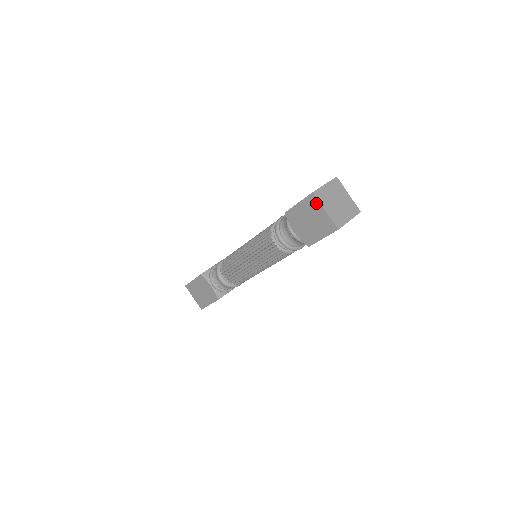
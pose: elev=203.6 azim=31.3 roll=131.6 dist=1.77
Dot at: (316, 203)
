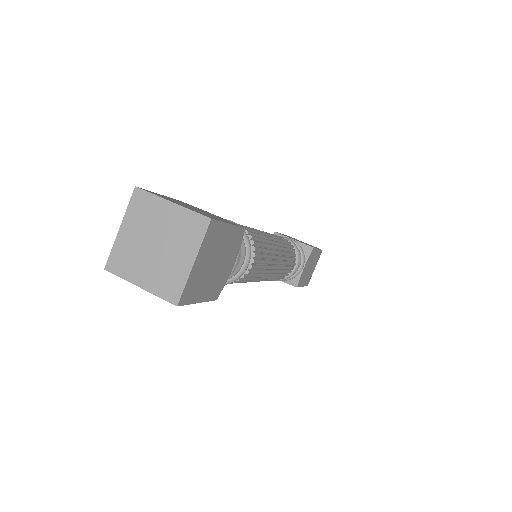
Dot at: (126, 278)
